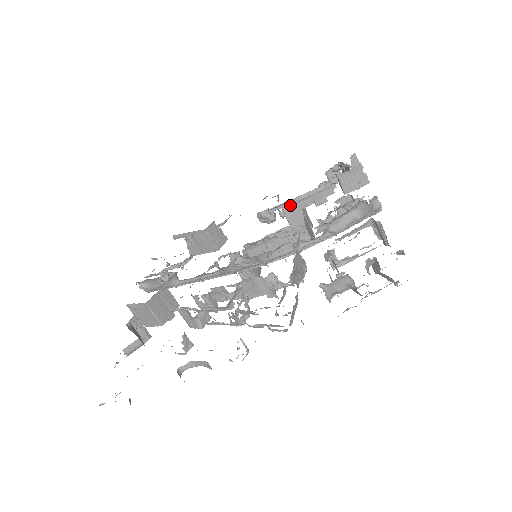
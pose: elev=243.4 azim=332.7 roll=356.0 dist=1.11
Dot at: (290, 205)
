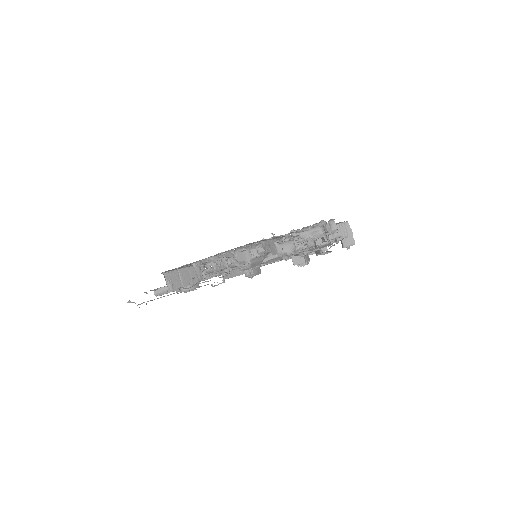
Dot at: occluded
